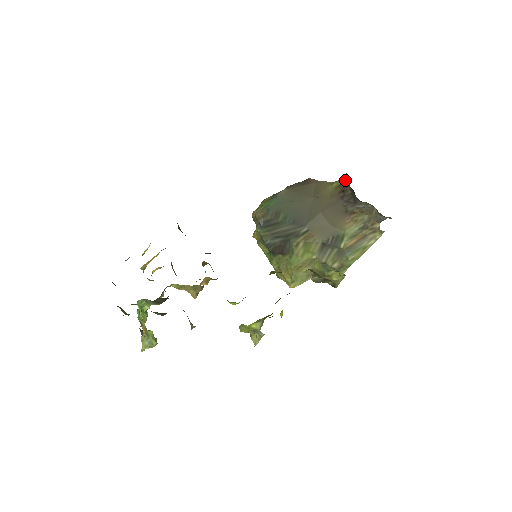
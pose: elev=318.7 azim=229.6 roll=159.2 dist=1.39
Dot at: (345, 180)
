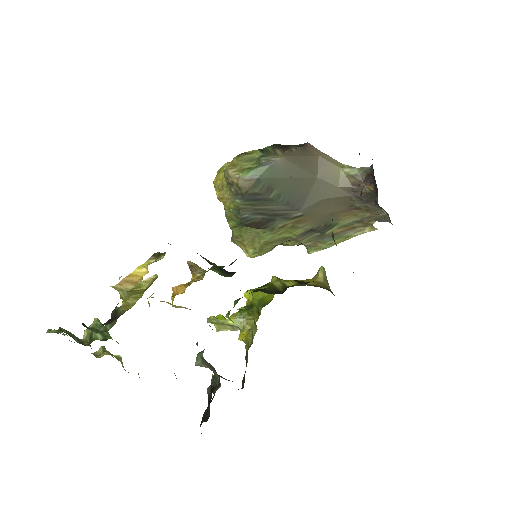
Dot at: (365, 173)
